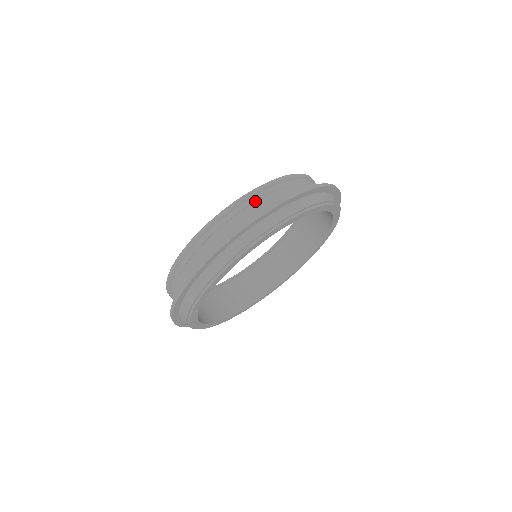
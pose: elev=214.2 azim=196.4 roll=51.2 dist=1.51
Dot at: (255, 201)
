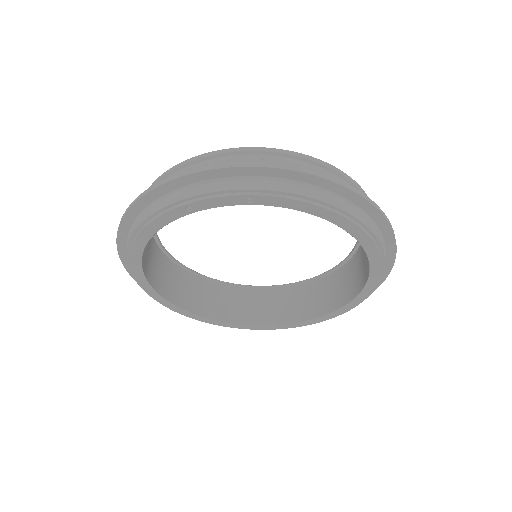
Dot at: occluded
